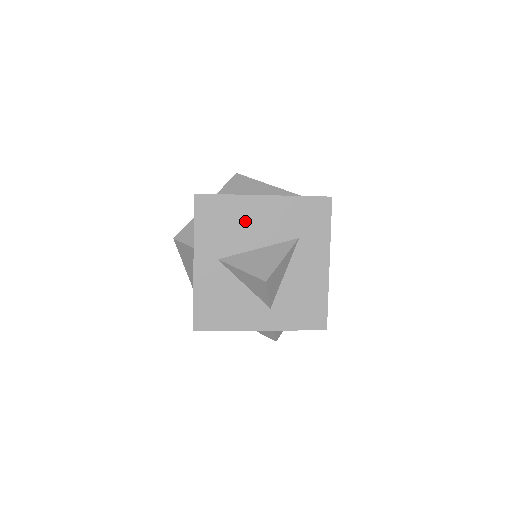
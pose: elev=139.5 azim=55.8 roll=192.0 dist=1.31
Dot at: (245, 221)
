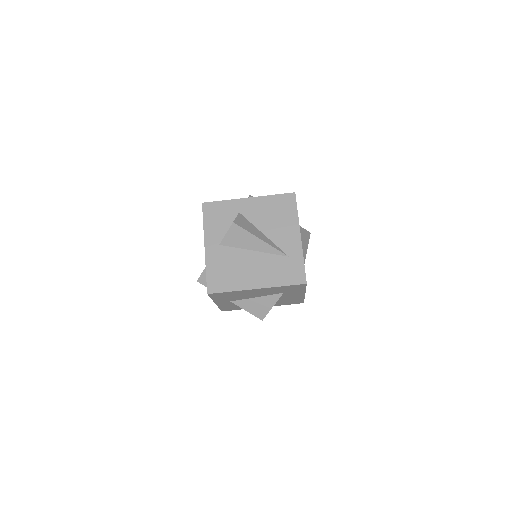
Dot at: (245, 294)
